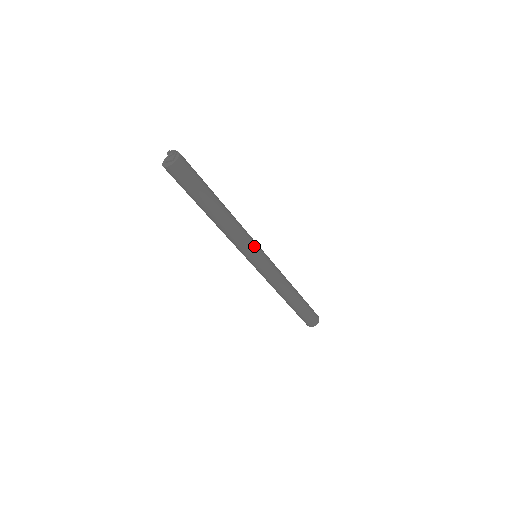
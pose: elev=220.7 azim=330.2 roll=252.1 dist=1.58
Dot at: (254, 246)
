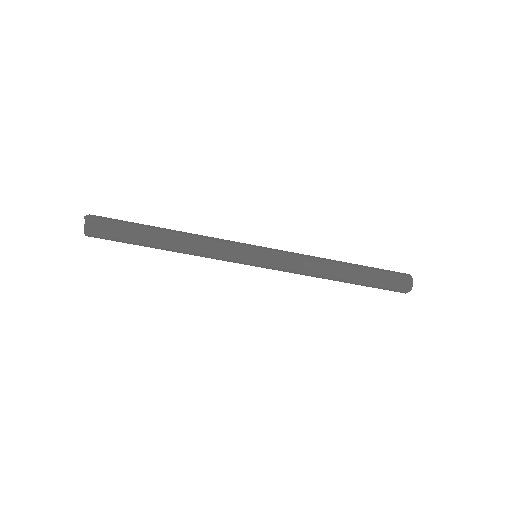
Dot at: (238, 249)
